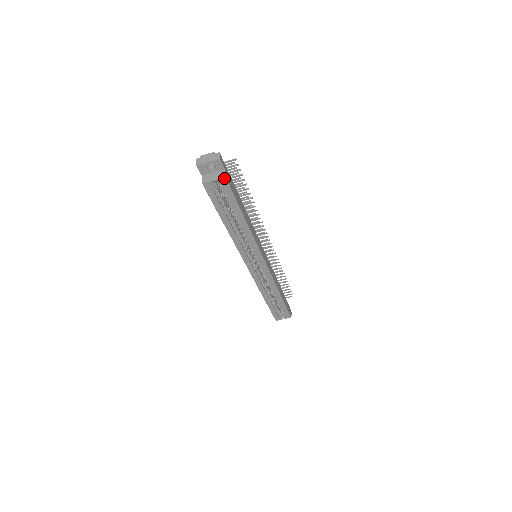
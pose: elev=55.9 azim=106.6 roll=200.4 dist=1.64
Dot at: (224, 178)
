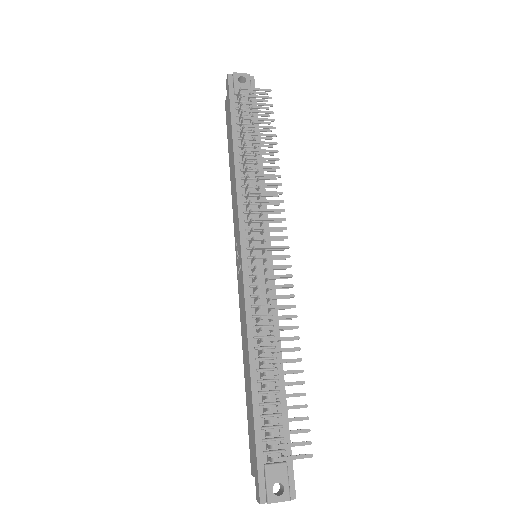
Dot at: occluded
